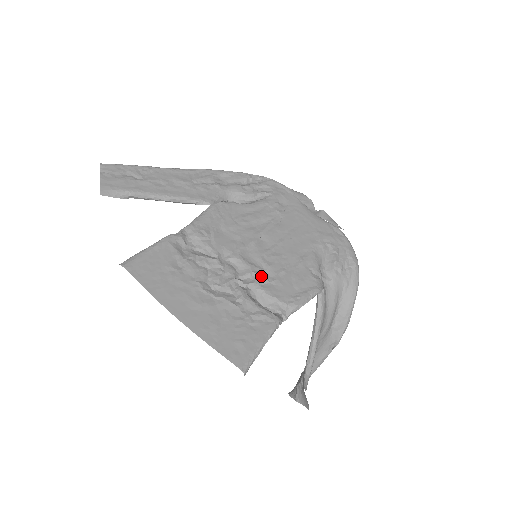
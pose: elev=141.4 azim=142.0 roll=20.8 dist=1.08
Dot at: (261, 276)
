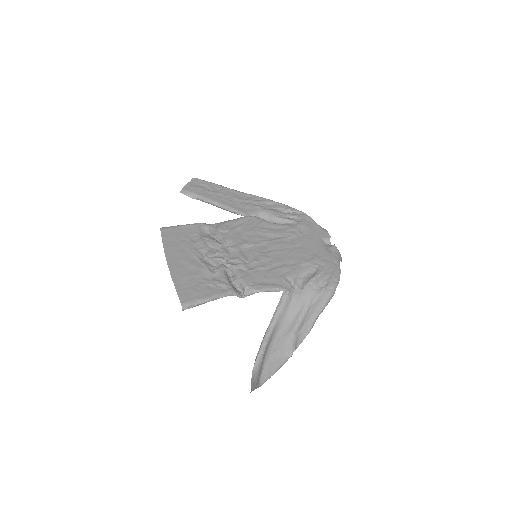
Dot at: (243, 264)
